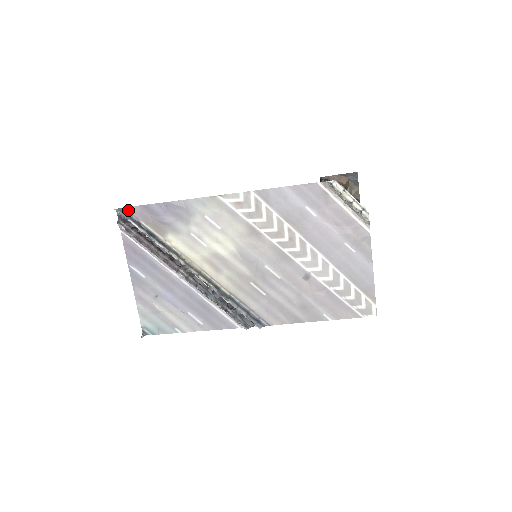
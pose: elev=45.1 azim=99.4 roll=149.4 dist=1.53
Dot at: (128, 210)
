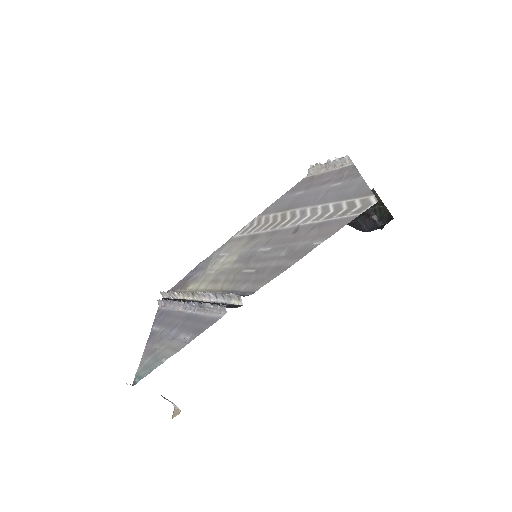
Dot at: (170, 290)
